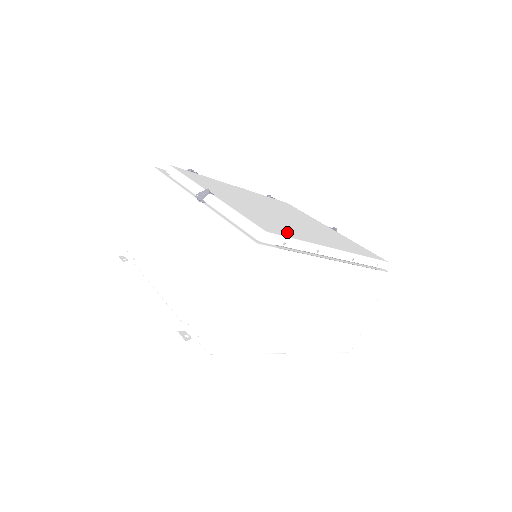
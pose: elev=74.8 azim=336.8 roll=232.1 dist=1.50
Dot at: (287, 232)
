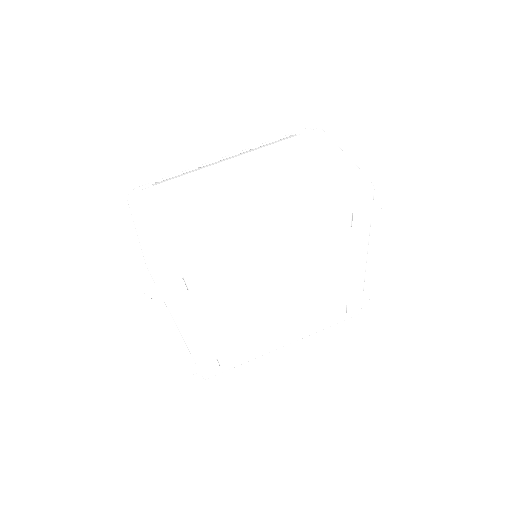
Dot at: occluded
